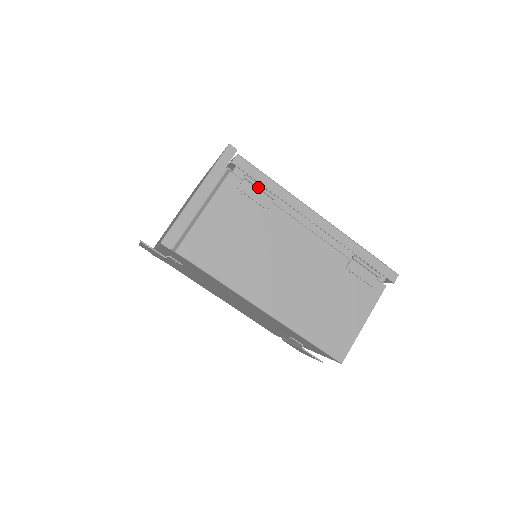
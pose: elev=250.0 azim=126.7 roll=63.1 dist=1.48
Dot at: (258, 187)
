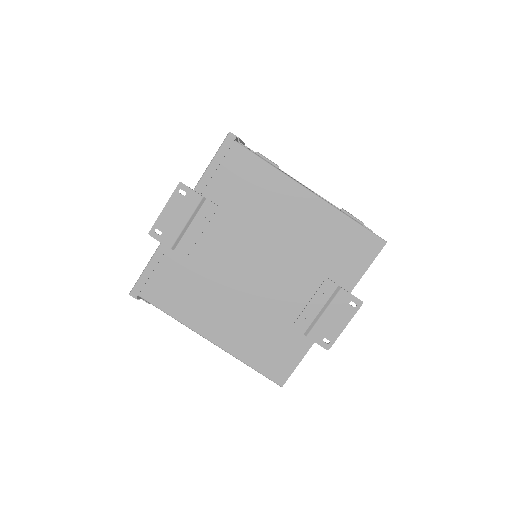
Dot at: (266, 158)
